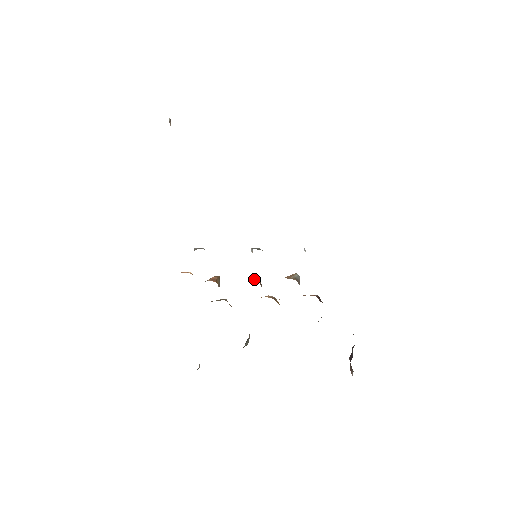
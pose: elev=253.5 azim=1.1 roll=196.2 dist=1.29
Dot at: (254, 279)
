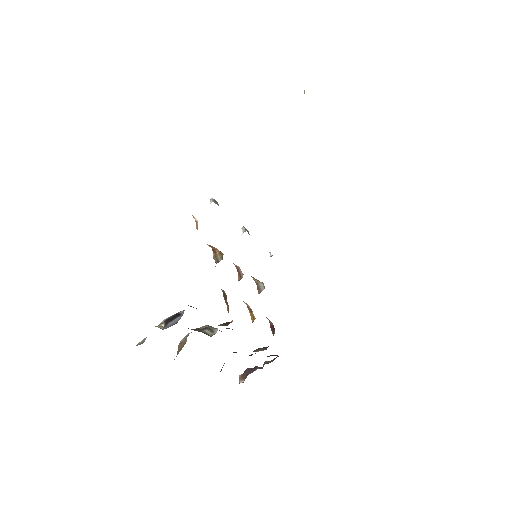
Dot at: (235, 265)
